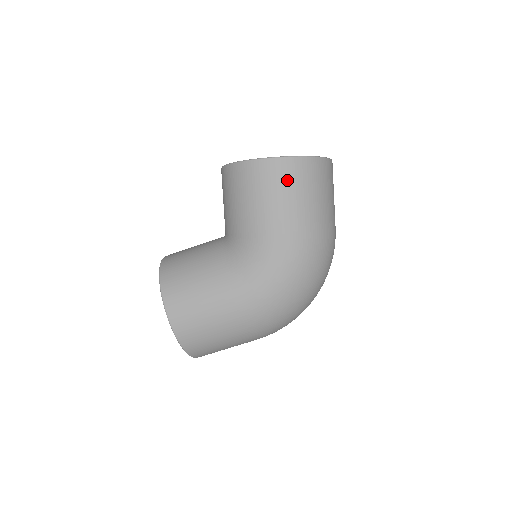
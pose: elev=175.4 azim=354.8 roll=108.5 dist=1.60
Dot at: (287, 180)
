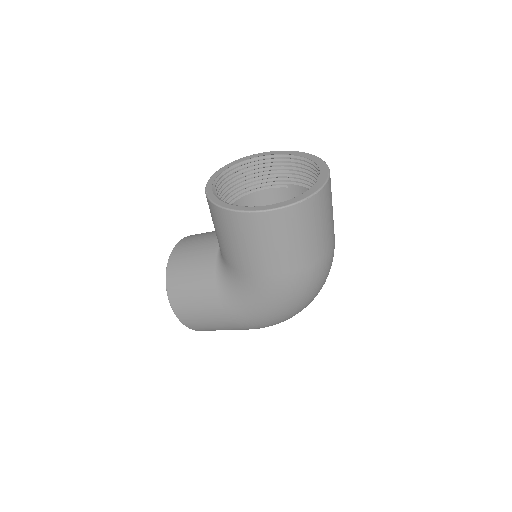
Dot at: (260, 233)
